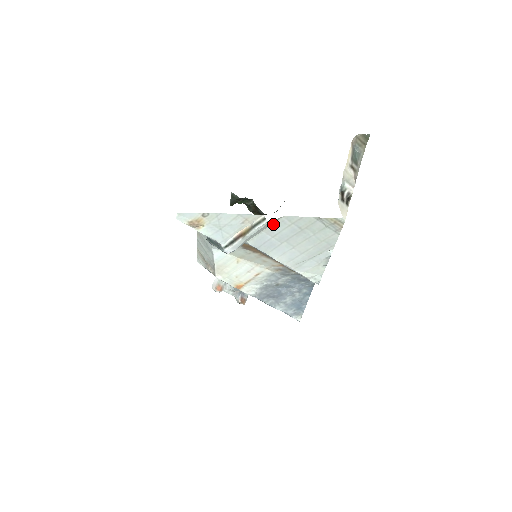
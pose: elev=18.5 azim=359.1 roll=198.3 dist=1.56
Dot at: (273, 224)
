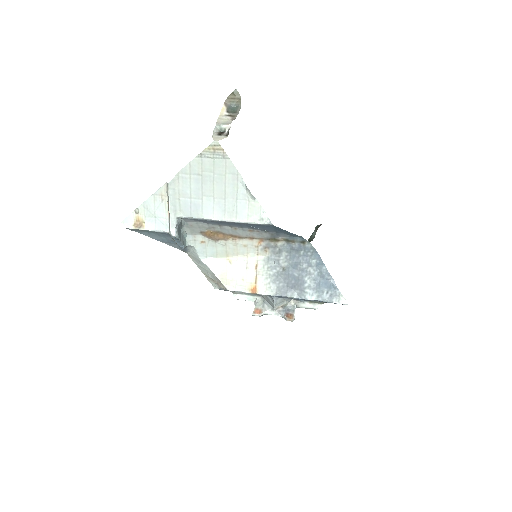
Dot at: (179, 185)
